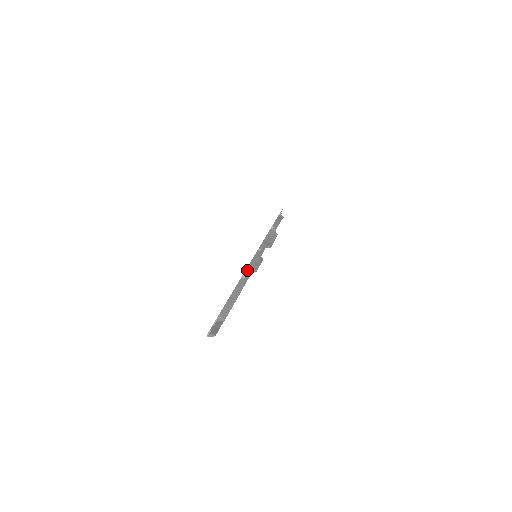
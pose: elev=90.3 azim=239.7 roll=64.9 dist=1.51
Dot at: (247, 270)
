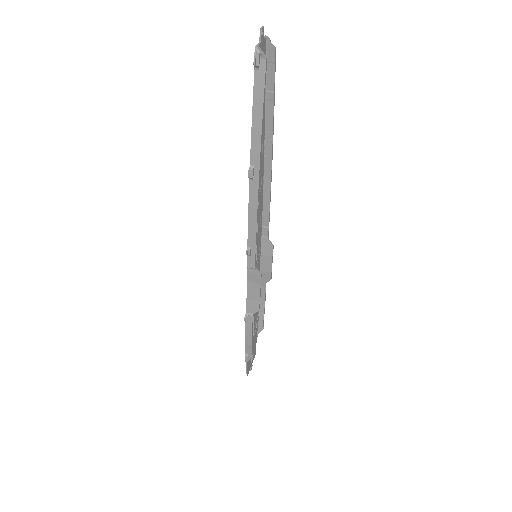
Dot at: (265, 163)
